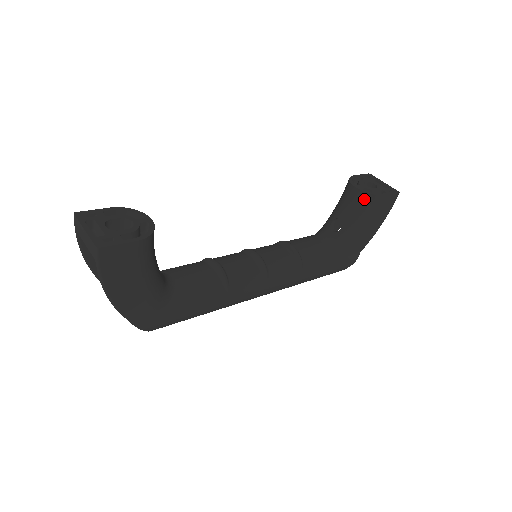
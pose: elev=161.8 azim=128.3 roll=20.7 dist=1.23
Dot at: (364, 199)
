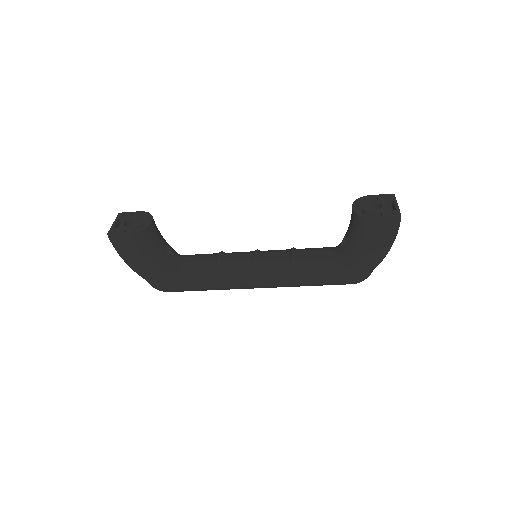
Dot at: (356, 220)
